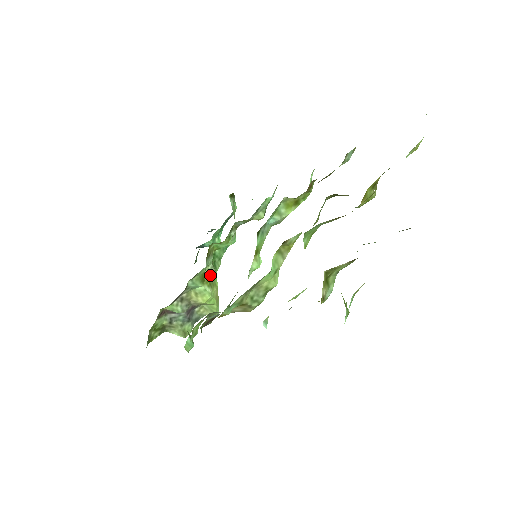
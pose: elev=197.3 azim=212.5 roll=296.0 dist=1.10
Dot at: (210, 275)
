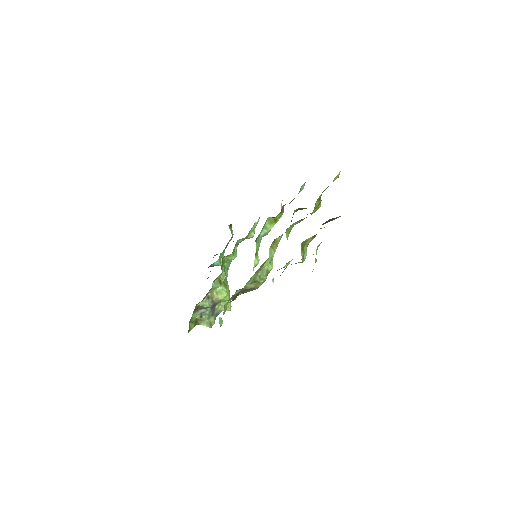
Dot at: (224, 279)
